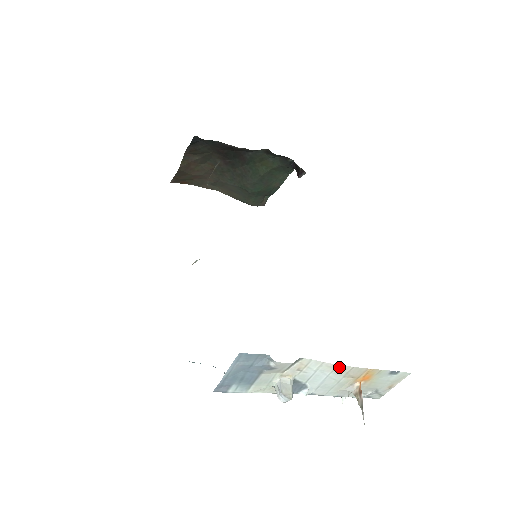
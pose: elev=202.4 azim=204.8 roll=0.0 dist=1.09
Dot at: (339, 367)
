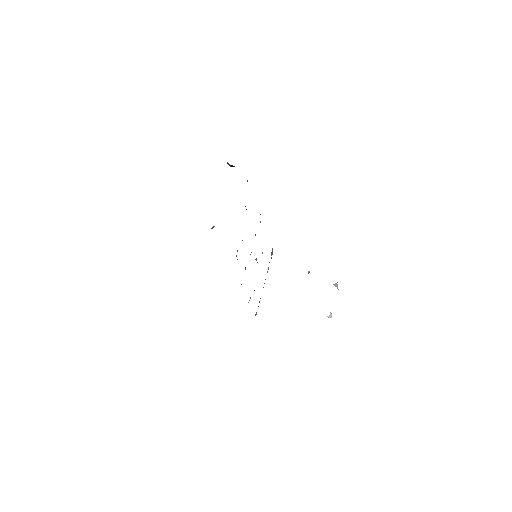
Dot at: occluded
